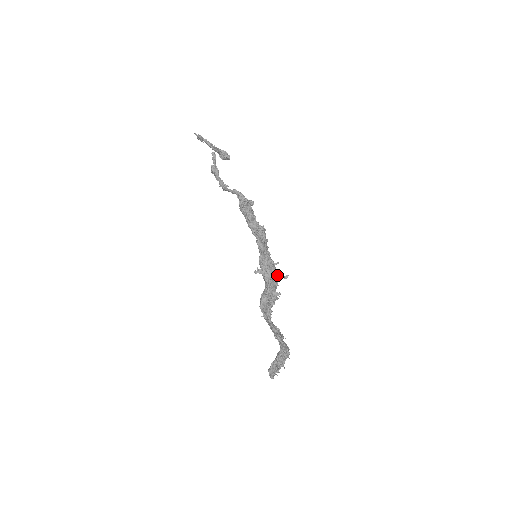
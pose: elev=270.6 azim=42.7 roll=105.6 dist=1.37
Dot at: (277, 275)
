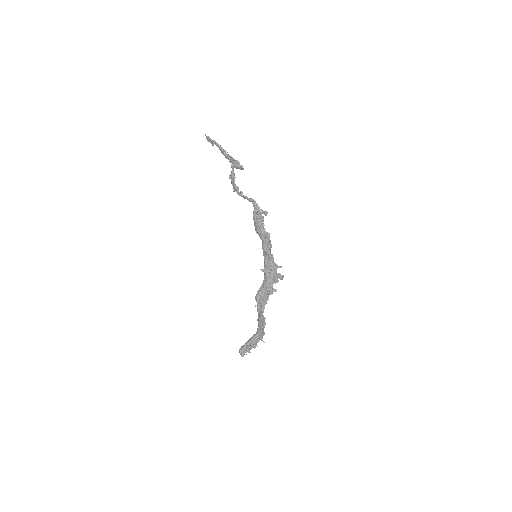
Dot at: occluded
